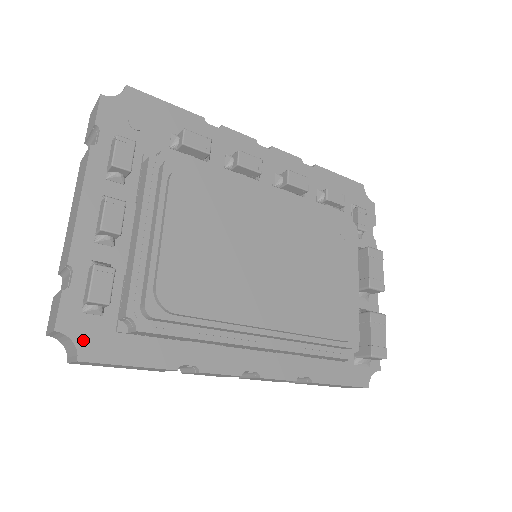
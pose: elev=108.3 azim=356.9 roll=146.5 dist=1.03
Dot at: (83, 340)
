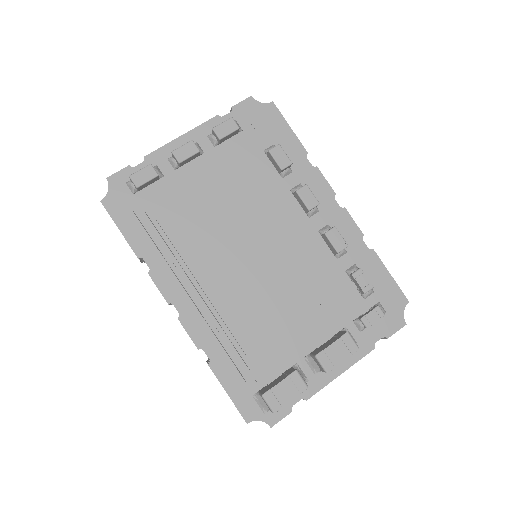
Dot at: (113, 195)
